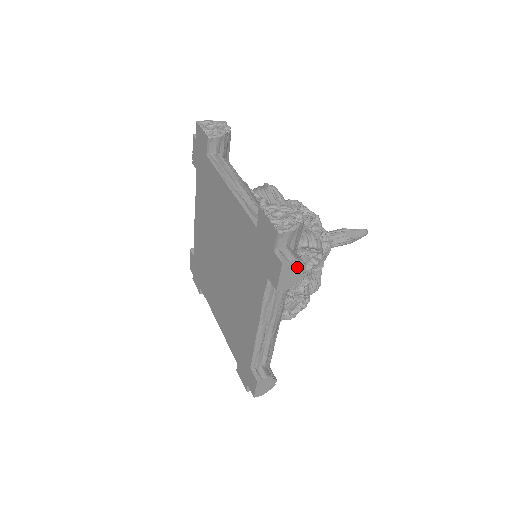
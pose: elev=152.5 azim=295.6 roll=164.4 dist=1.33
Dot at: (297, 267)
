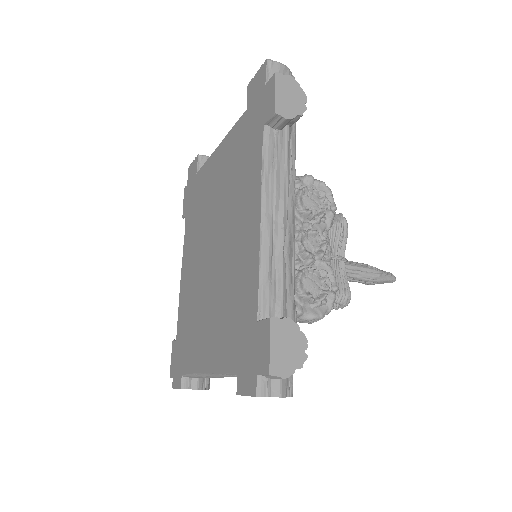
Dot at: (295, 90)
